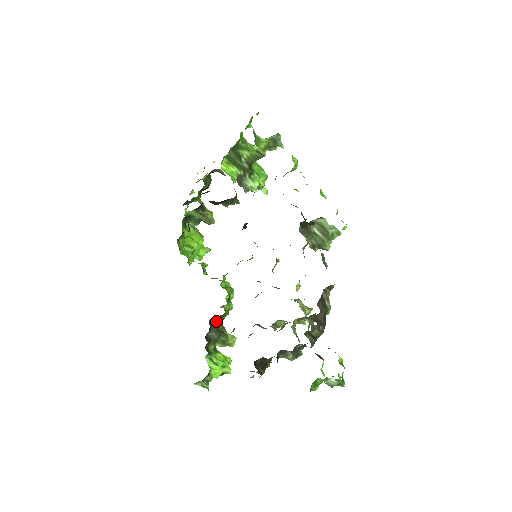
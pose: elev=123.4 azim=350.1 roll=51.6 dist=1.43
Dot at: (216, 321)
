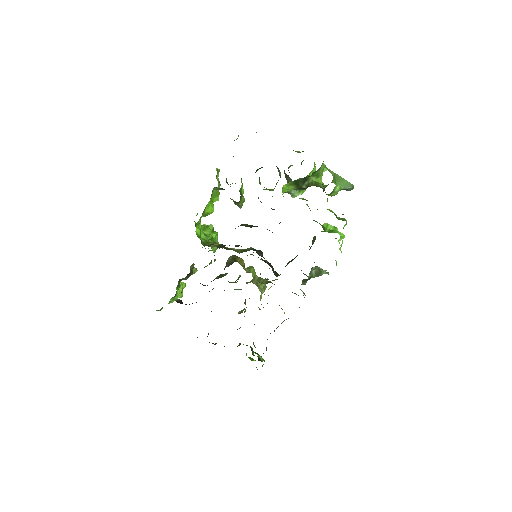
Dot at: occluded
